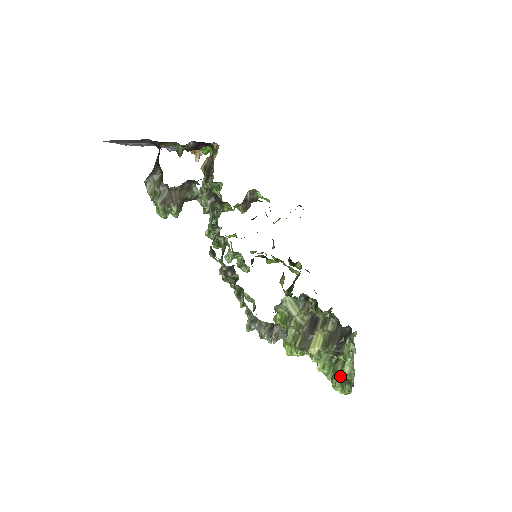
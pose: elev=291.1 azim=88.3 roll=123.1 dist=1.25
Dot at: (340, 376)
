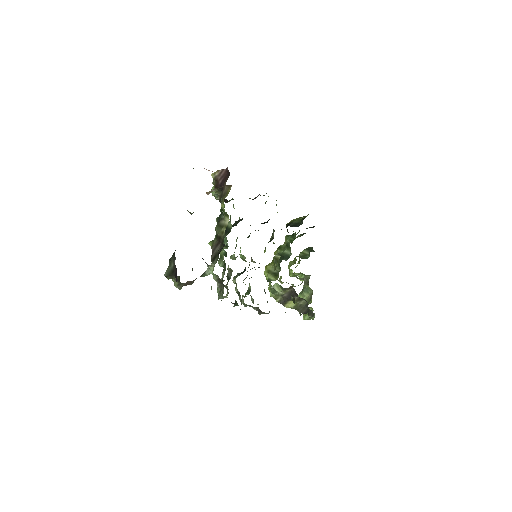
Dot at: occluded
